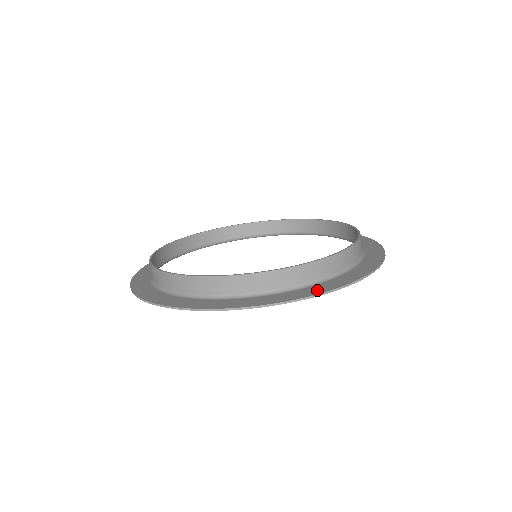
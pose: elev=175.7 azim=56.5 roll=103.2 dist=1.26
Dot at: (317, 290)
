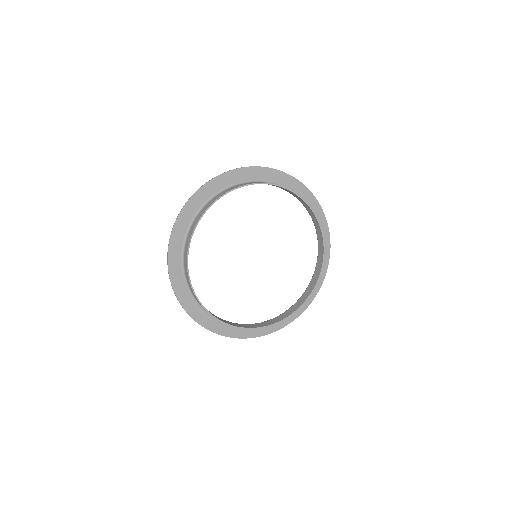
Dot at: (319, 282)
